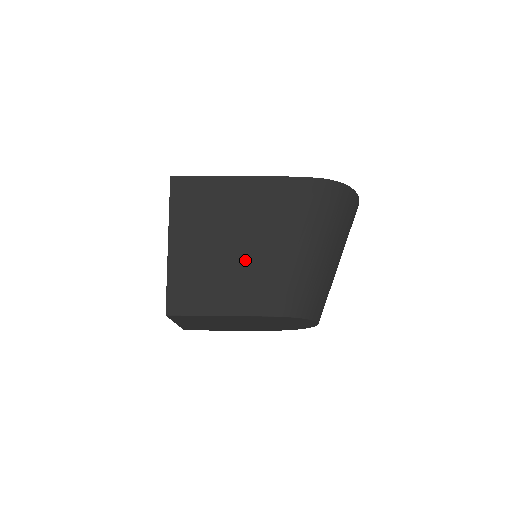
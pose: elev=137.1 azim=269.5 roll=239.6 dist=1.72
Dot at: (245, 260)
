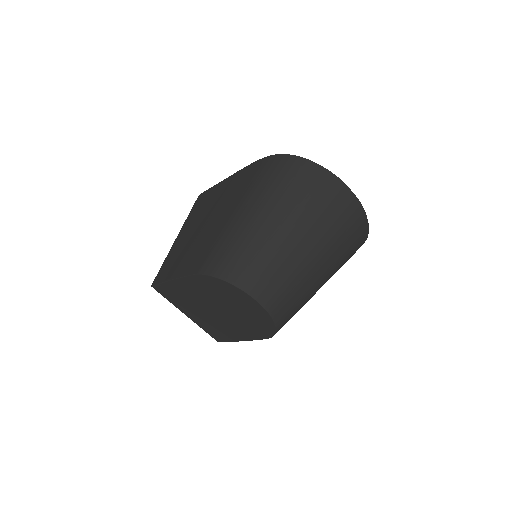
Dot at: (200, 235)
